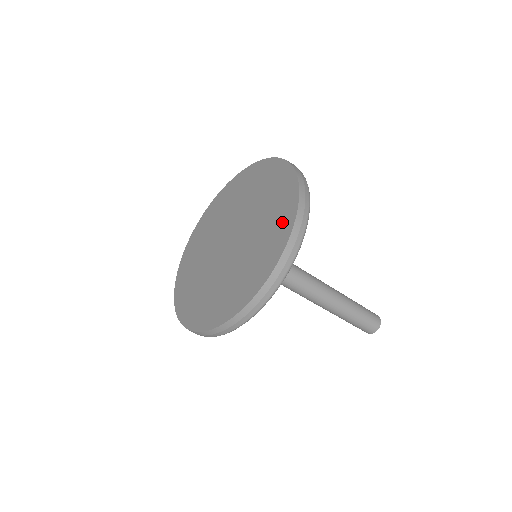
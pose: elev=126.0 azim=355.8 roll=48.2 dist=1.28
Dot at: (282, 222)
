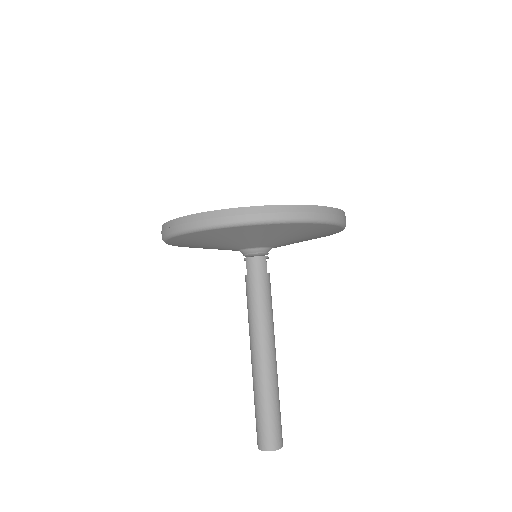
Dot at: occluded
